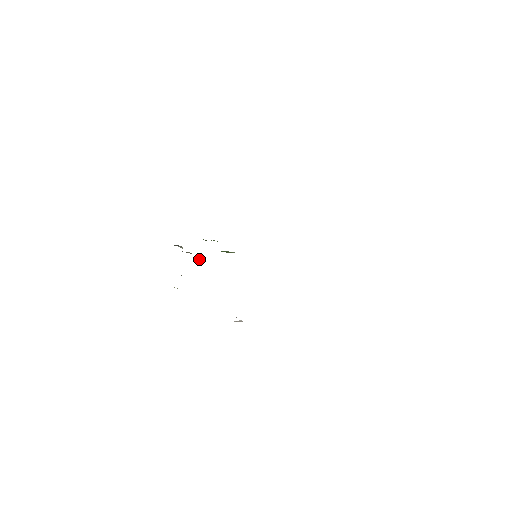
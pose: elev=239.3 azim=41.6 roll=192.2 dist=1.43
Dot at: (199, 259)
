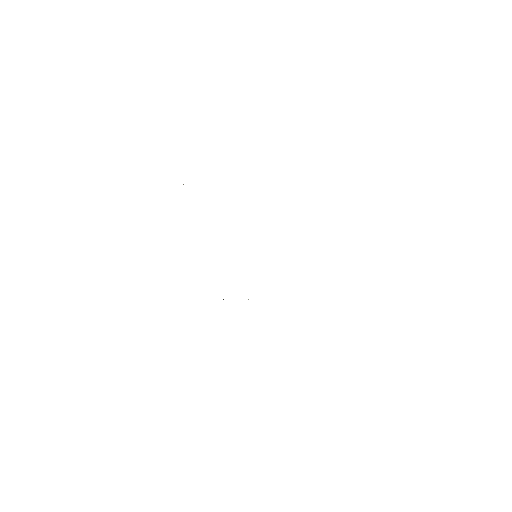
Dot at: occluded
